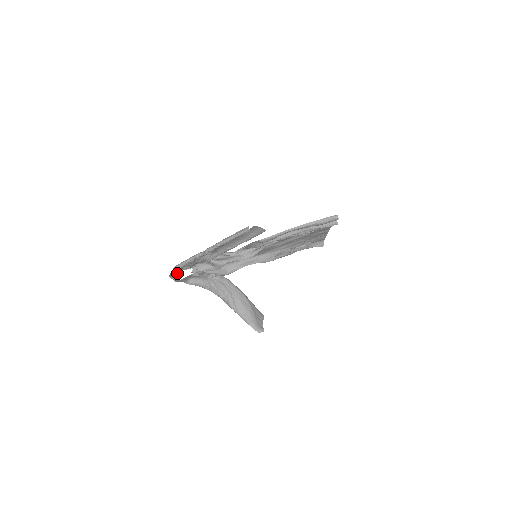
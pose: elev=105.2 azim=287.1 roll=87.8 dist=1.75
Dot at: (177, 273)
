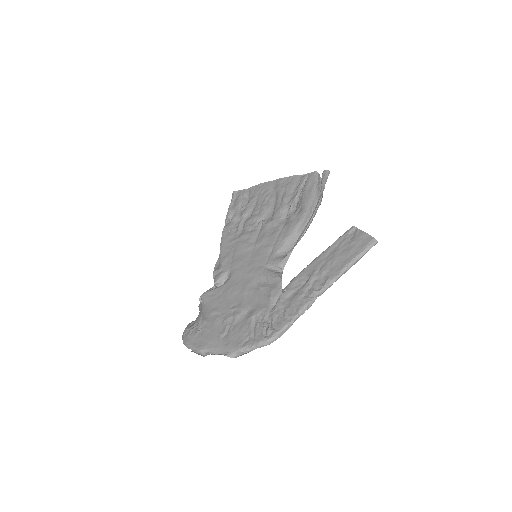
Dot at: (240, 345)
